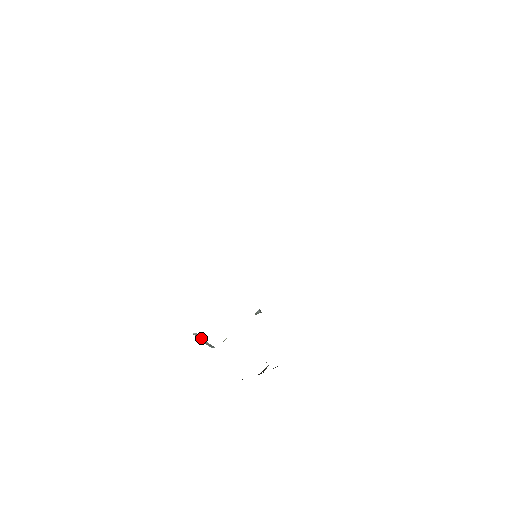
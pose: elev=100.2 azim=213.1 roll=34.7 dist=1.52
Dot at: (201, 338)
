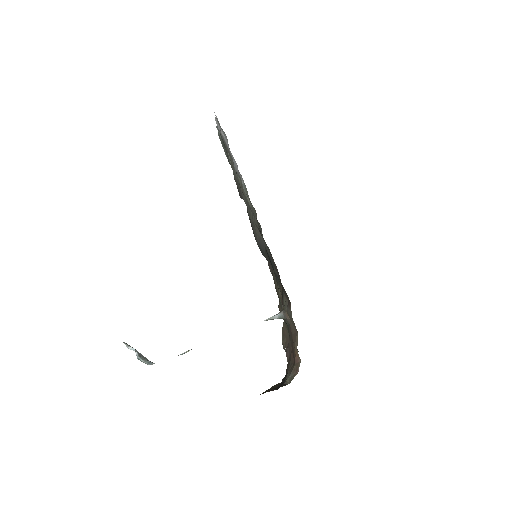
Dot at: occluded
